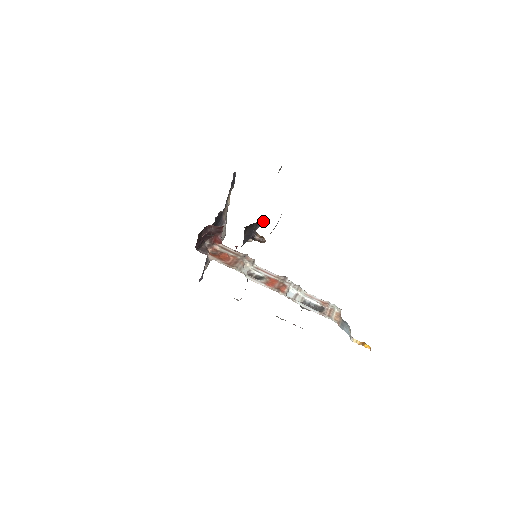
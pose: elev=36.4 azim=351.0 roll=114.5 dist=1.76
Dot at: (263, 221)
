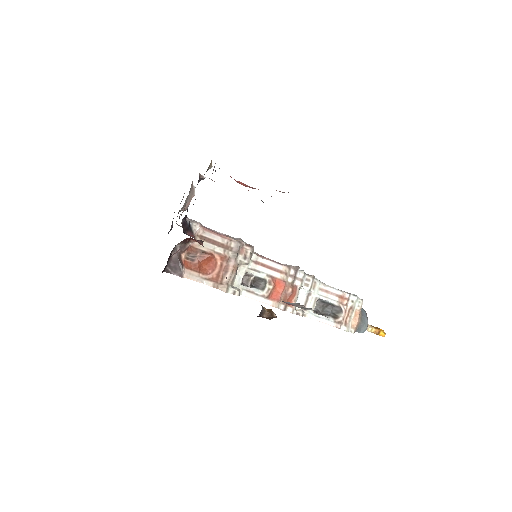
Dot at: occluded
